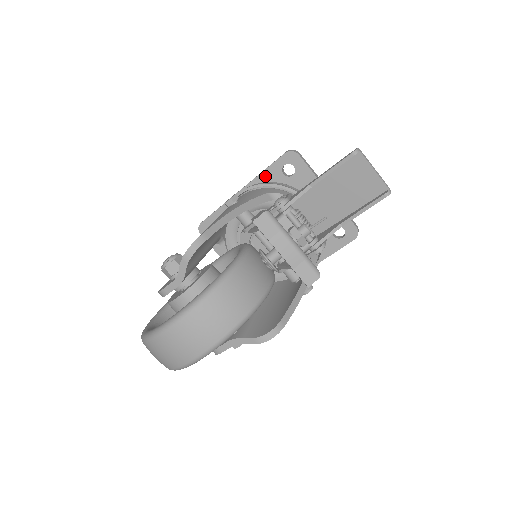
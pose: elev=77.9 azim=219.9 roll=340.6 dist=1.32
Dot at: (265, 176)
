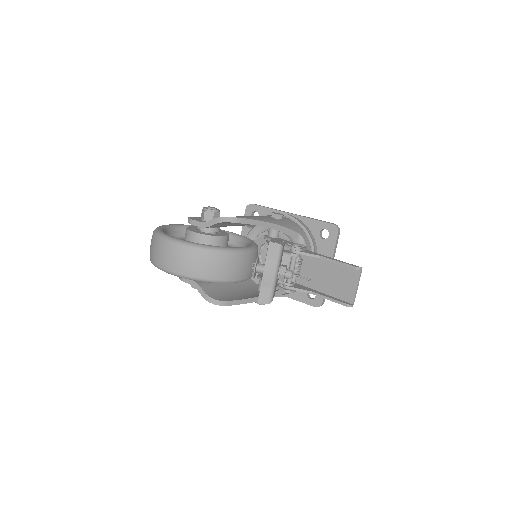
Dot at: (310, 222)
